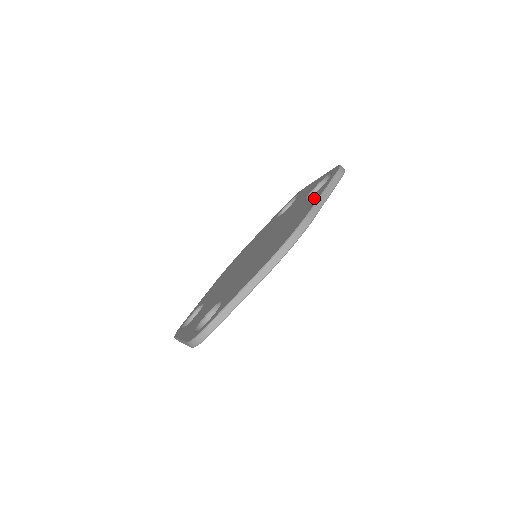
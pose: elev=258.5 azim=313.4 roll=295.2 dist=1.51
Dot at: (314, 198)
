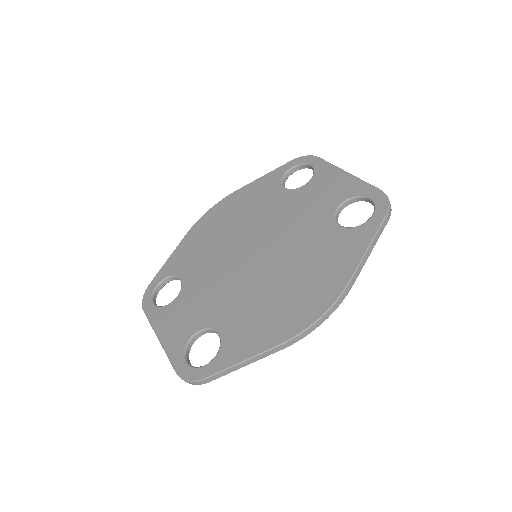
Dot at: (351, 248)
